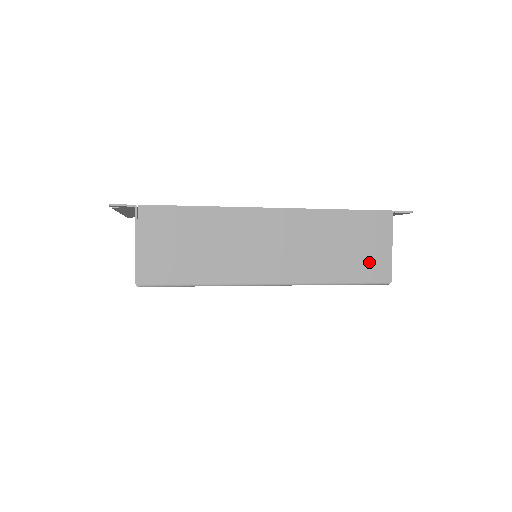
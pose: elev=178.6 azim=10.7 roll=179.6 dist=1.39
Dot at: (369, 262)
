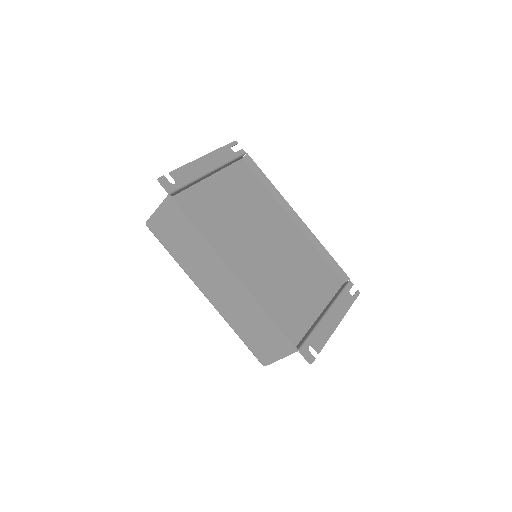
Dot at: (261, 348)
